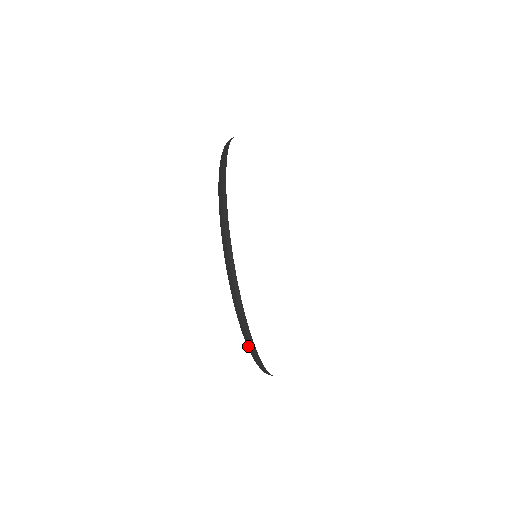
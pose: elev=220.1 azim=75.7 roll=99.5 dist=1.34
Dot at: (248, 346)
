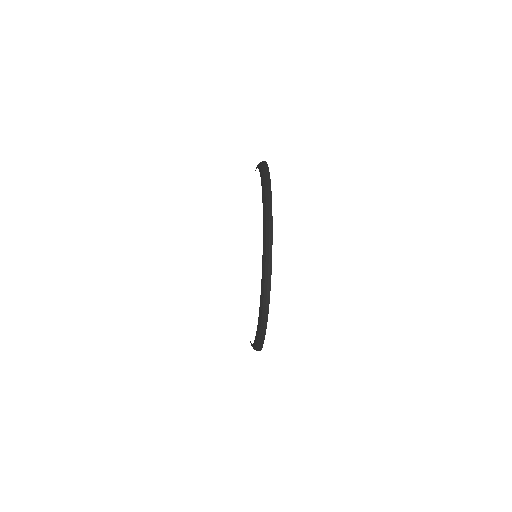
Dot at: occluded
